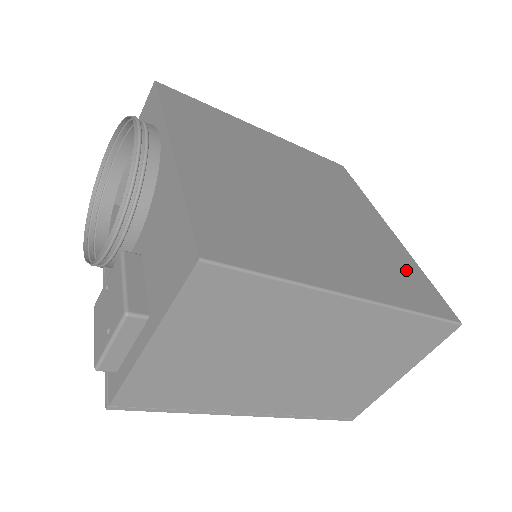
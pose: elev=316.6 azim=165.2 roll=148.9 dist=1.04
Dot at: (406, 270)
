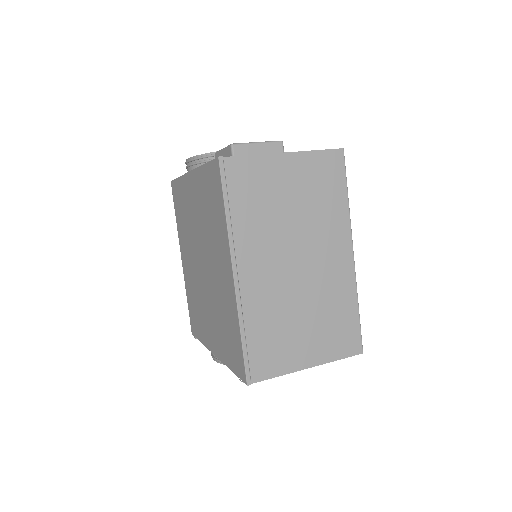
Dot at: occluded
